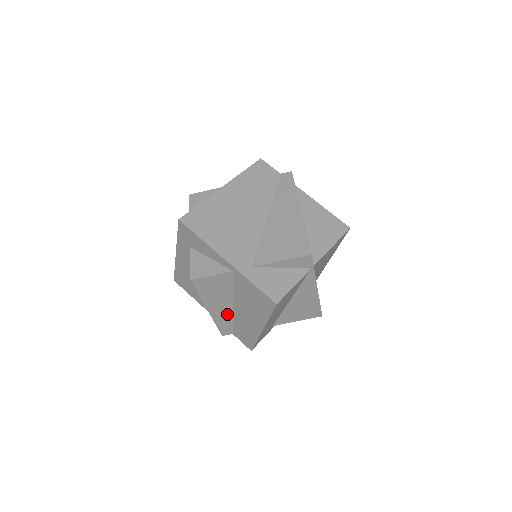
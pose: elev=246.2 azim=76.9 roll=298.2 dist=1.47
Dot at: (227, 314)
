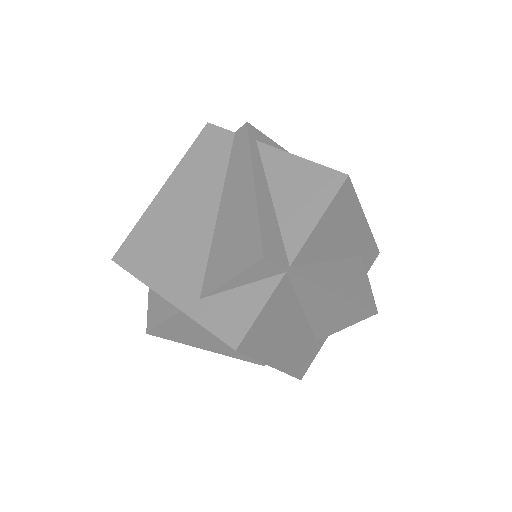
Dot at: occluded
